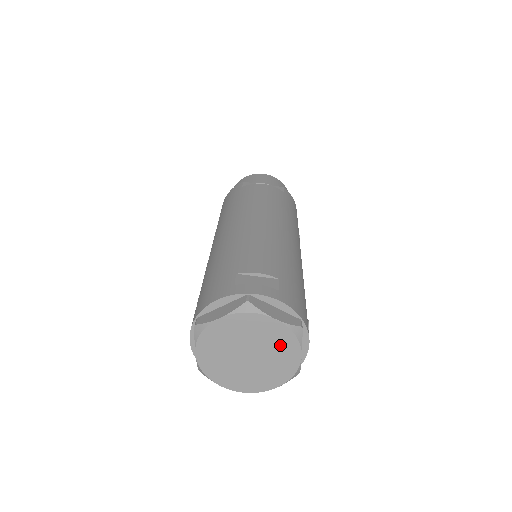
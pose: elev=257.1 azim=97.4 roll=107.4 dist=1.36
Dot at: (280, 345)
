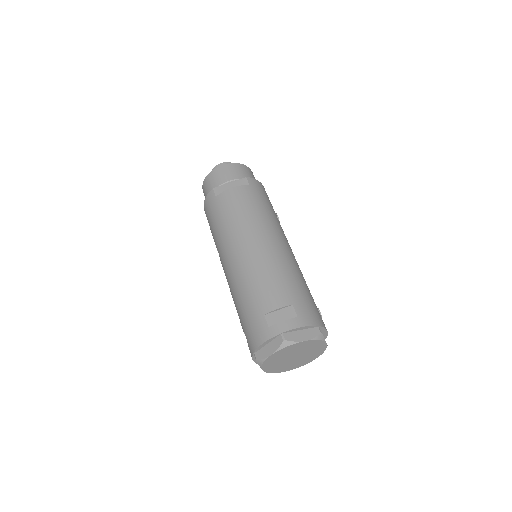
Dot at: (312, 347)
